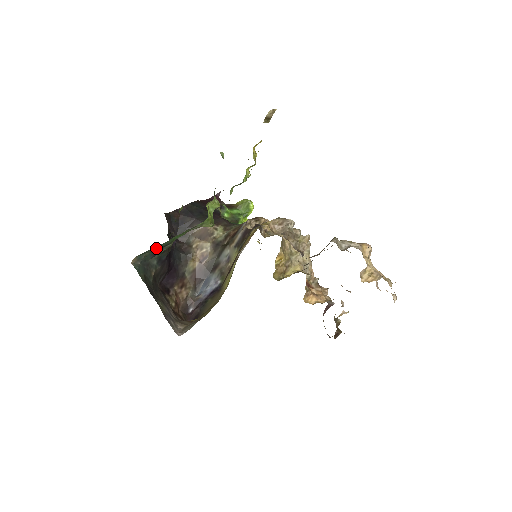
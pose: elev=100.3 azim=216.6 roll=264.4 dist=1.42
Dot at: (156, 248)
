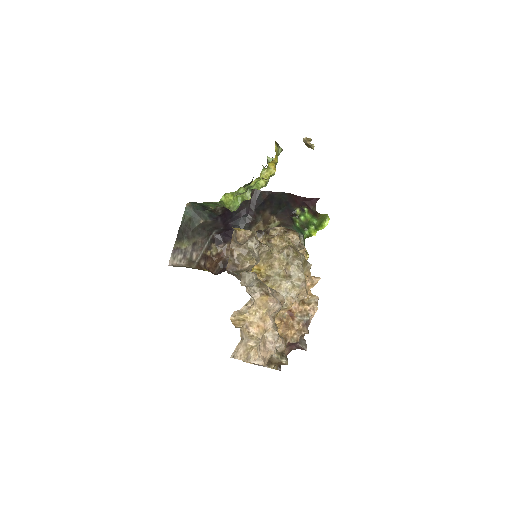
Dot at: (200, 204)
